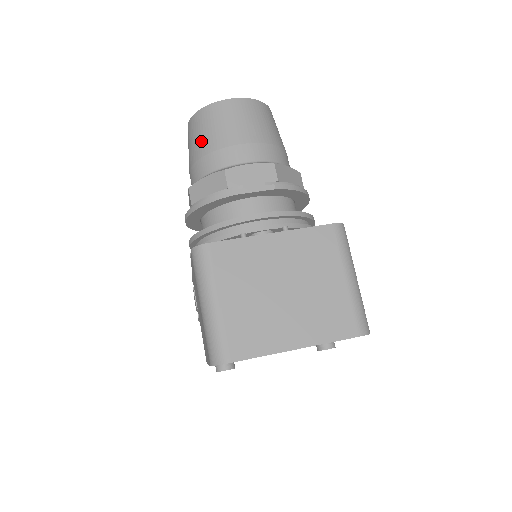
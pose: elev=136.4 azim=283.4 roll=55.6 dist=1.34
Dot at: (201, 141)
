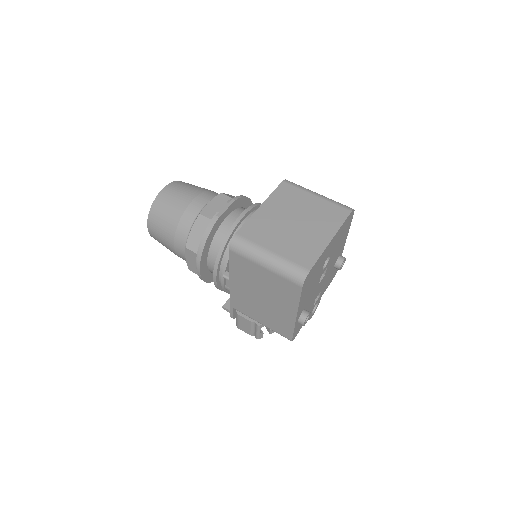
Dot at: (168, 220)
